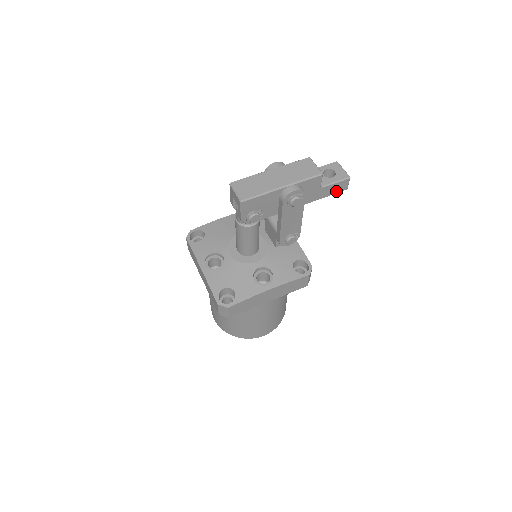
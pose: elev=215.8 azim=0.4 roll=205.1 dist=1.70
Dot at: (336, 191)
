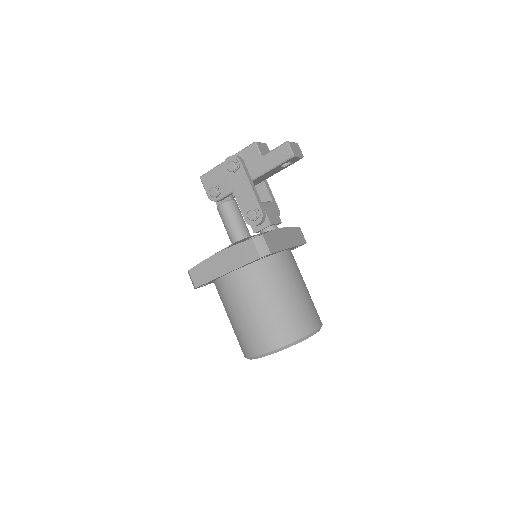
Dot at: (281, 159)
